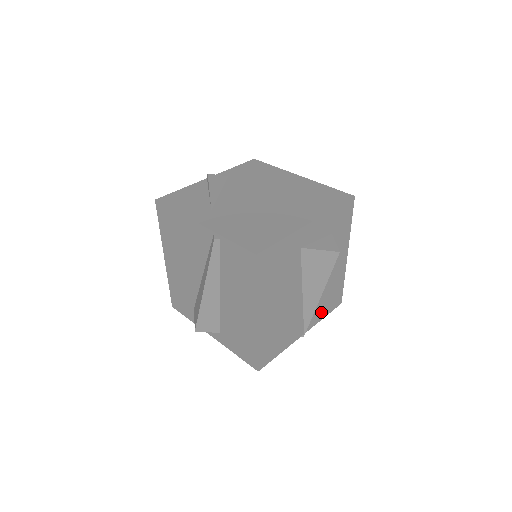
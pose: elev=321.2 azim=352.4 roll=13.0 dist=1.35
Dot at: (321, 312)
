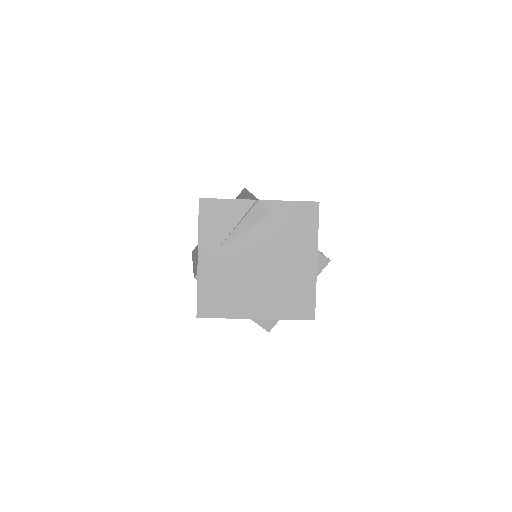
Dot at: occluded
